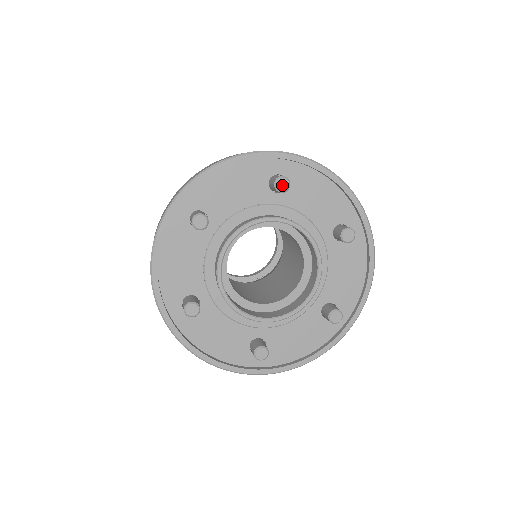
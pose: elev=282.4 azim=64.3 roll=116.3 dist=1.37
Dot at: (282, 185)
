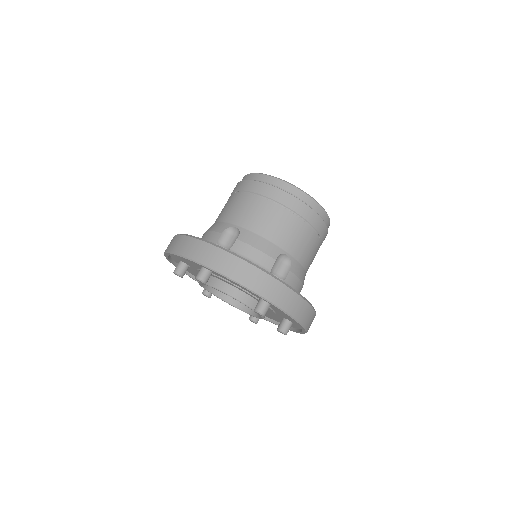
Dot at: (258, 314)
